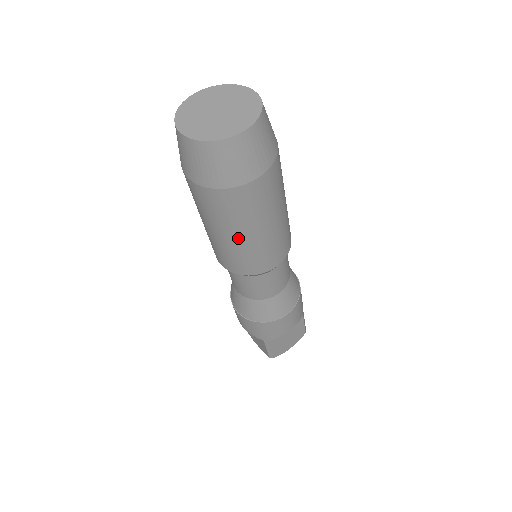
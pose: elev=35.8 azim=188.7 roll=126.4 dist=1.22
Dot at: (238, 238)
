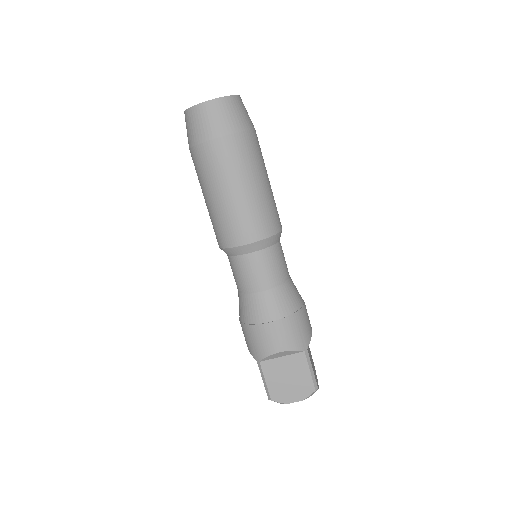
Dot at: (212, 199)
